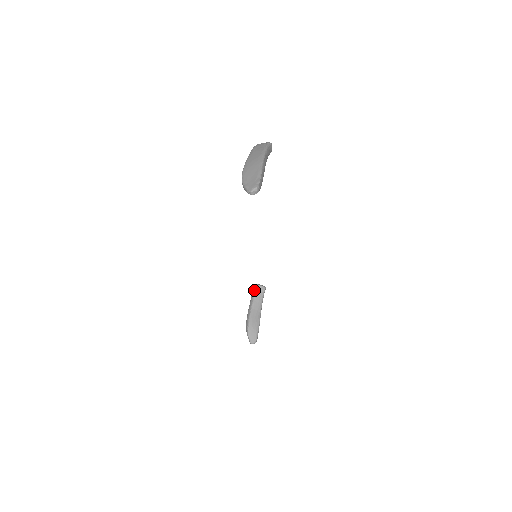
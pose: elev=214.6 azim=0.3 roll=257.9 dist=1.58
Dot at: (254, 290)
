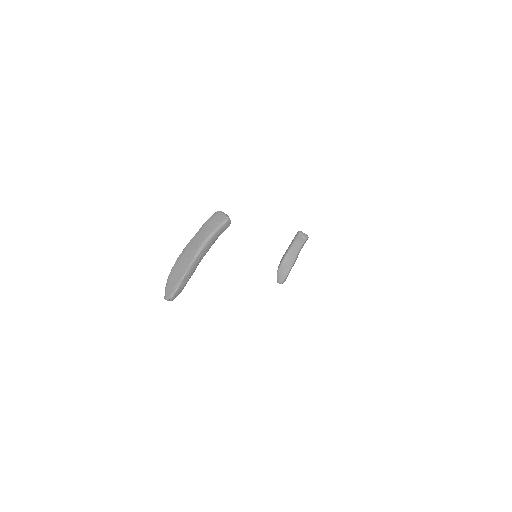
Dot at: (295, 237)
